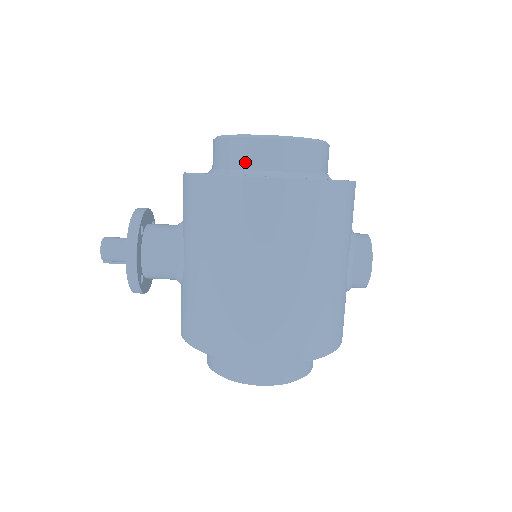
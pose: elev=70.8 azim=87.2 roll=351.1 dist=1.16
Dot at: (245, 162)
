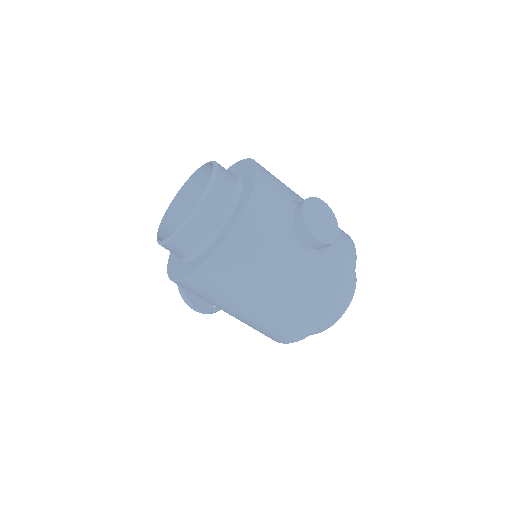
Dot at: (177, 255)
